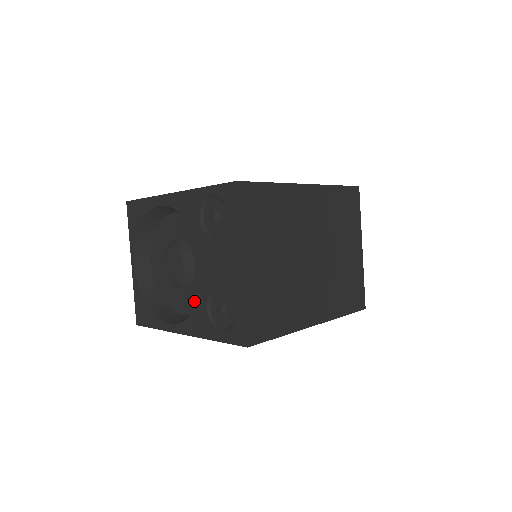
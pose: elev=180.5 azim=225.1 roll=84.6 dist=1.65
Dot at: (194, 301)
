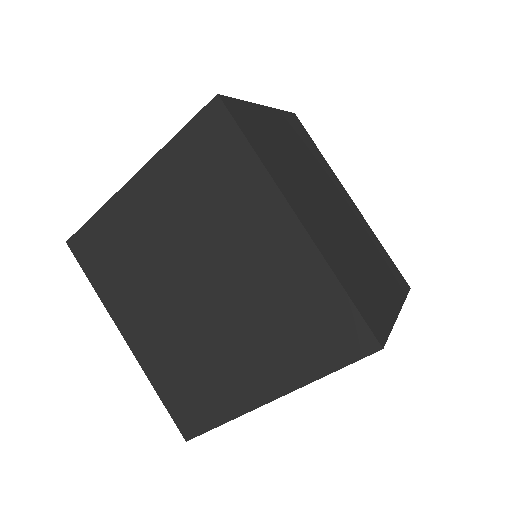
Dot at: occluded
